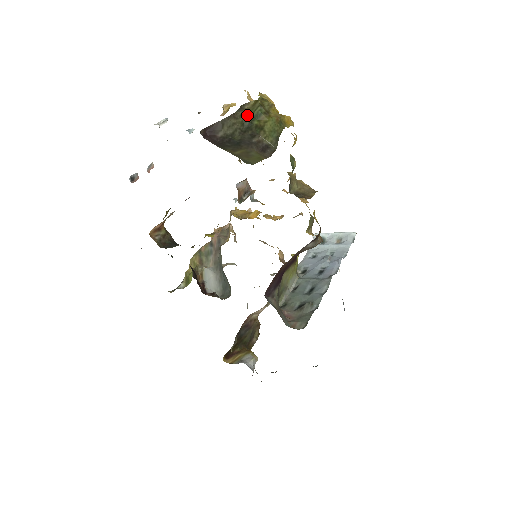
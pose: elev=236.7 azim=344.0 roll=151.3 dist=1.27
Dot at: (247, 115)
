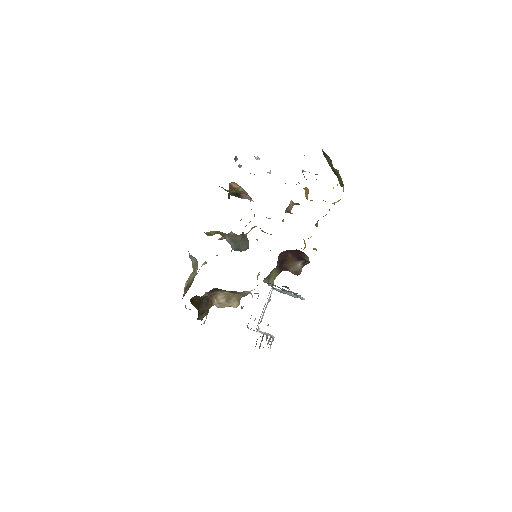
Dot at: occluded
